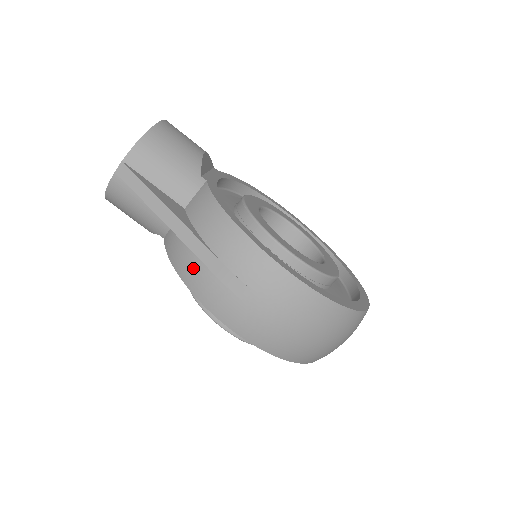
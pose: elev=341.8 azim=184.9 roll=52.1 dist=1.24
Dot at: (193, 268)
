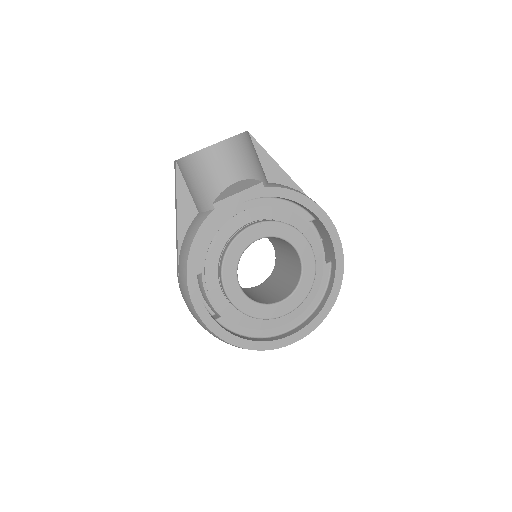
Dot at: occluded
